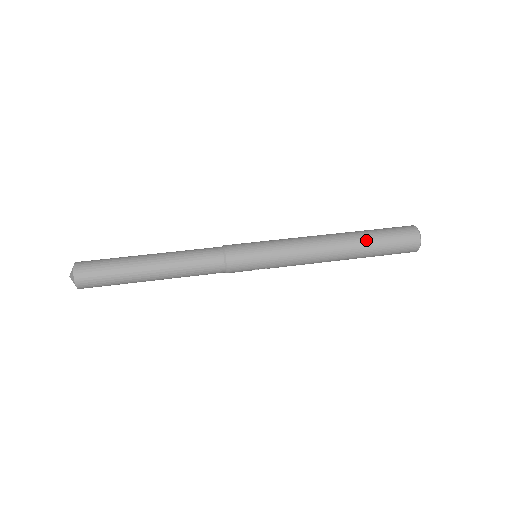
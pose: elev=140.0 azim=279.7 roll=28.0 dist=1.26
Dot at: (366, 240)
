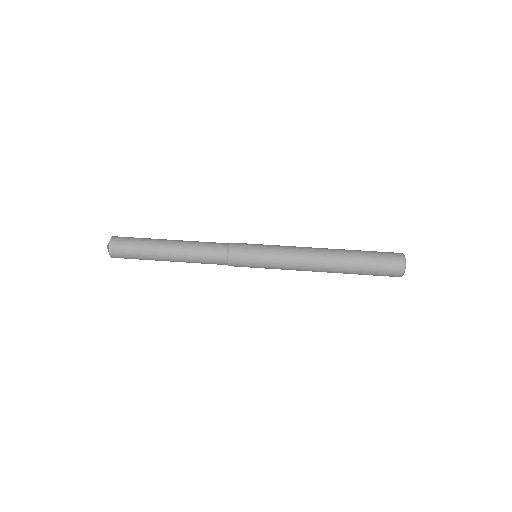
Dot at: (352, 269)
